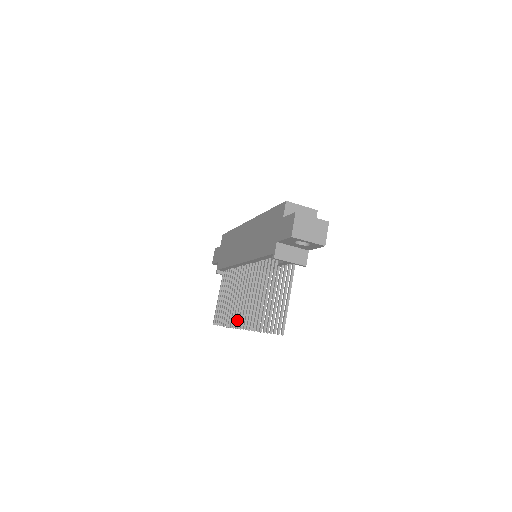
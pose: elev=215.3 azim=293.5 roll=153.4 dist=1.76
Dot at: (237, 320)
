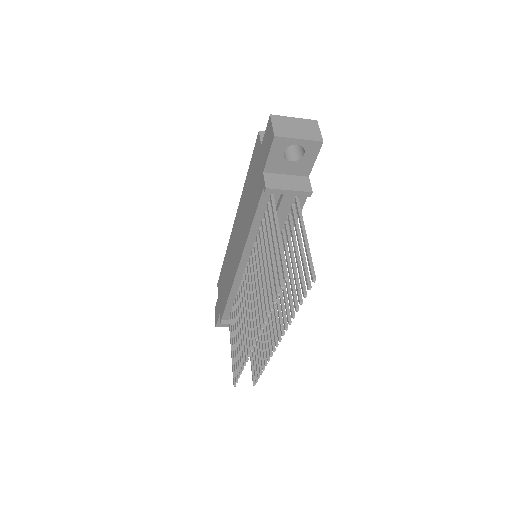
Dot at: (255, 330)
